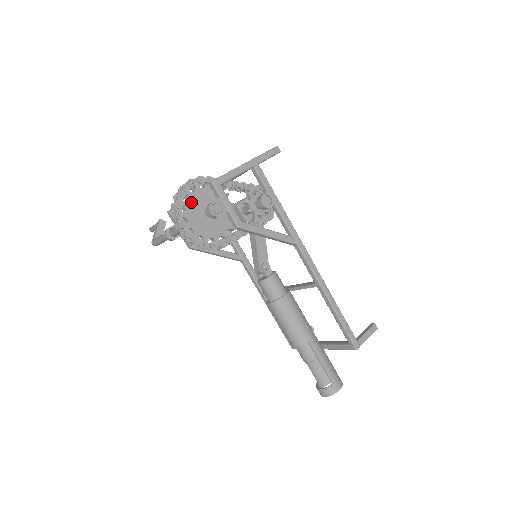
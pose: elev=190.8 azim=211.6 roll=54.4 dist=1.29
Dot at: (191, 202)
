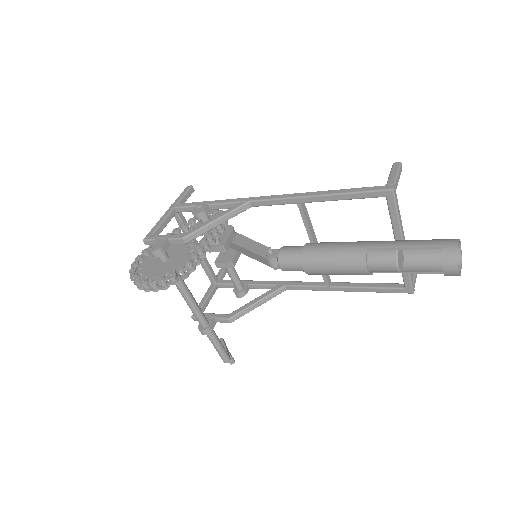
Dot at: (145, 267)
